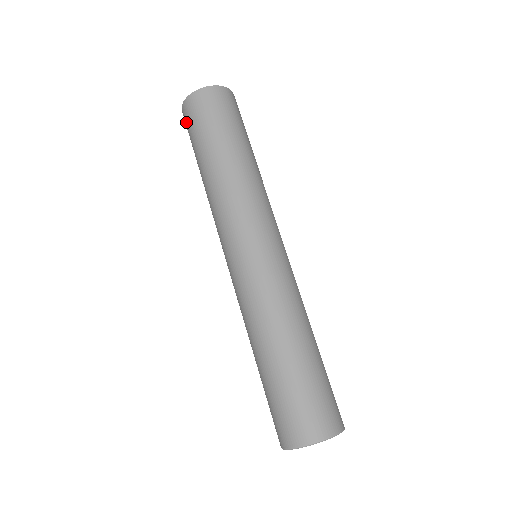
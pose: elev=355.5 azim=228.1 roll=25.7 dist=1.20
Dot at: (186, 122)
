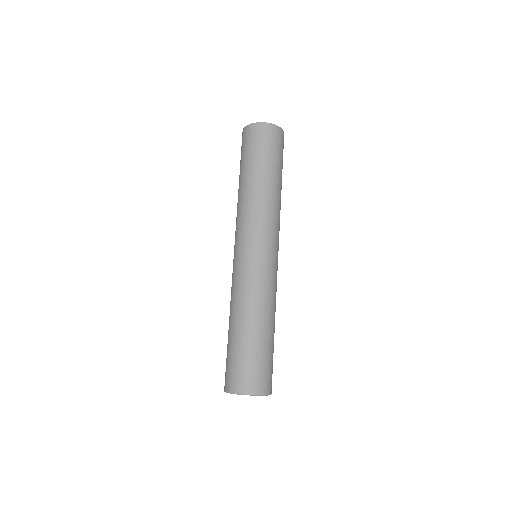
Dot at: occluded
